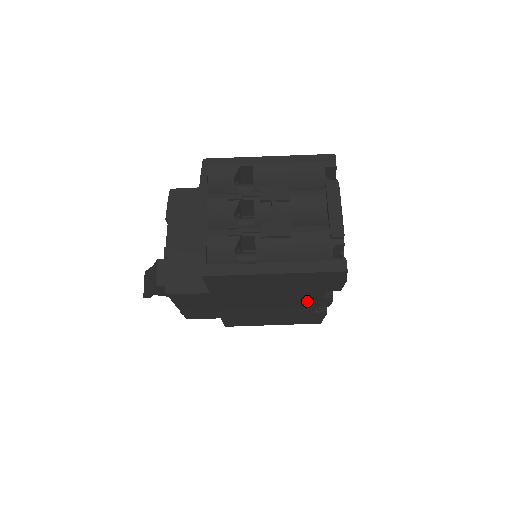
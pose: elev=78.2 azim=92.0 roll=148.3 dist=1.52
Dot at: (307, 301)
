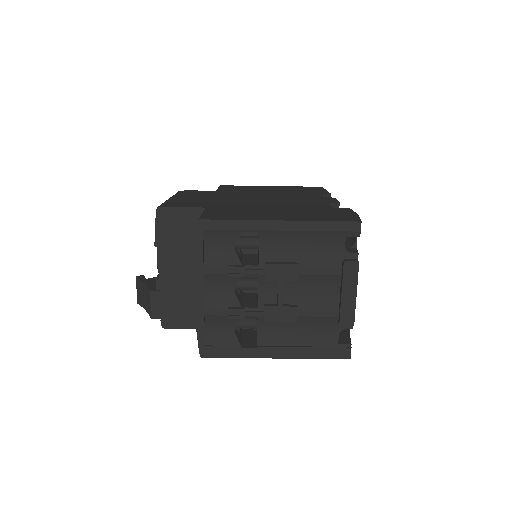
Dot at: occluded
